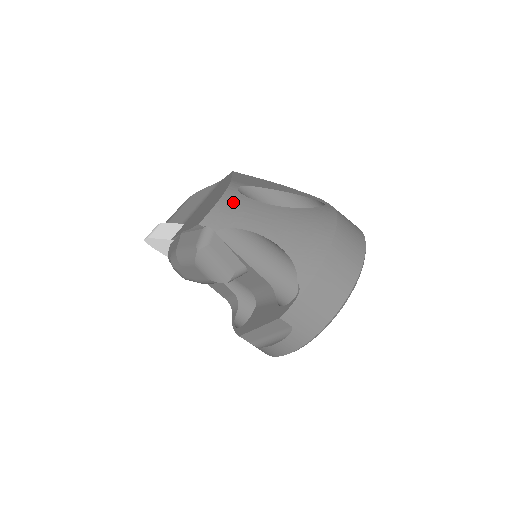
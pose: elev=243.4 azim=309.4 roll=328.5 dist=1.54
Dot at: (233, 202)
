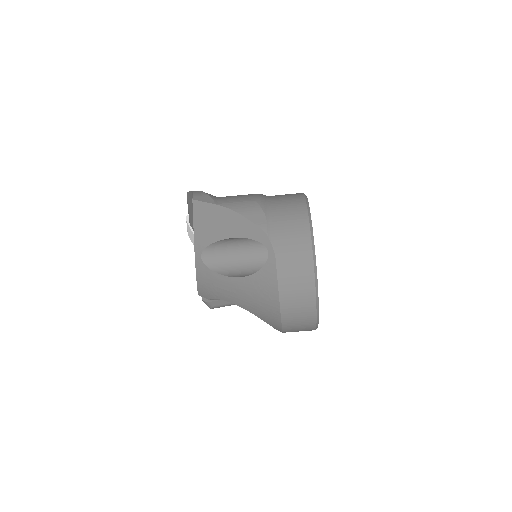
Dot at: (205, 278)
